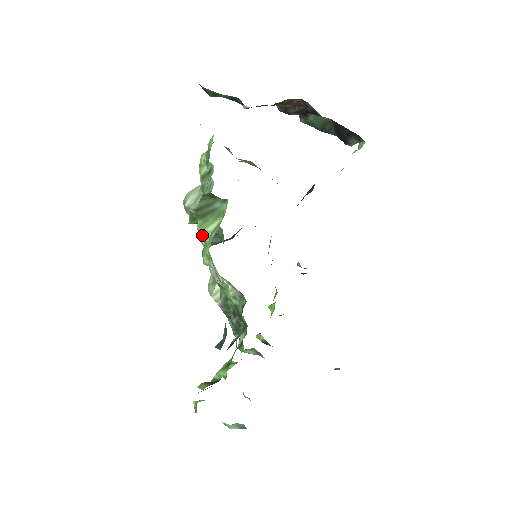
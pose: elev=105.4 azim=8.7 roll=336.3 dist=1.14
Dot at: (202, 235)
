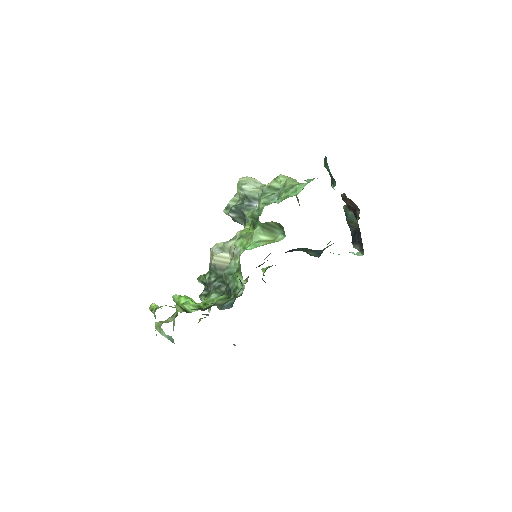
Dot at: (254, 235)
